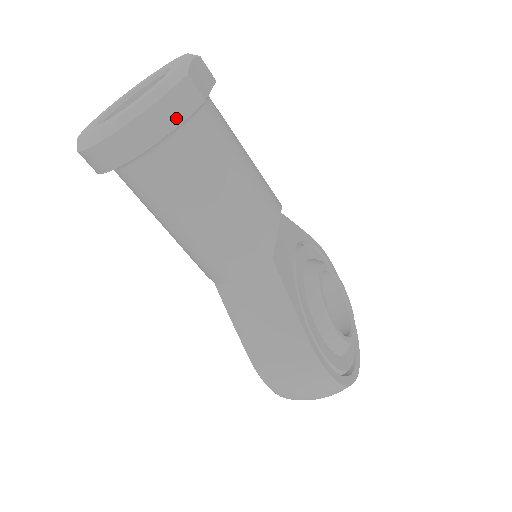
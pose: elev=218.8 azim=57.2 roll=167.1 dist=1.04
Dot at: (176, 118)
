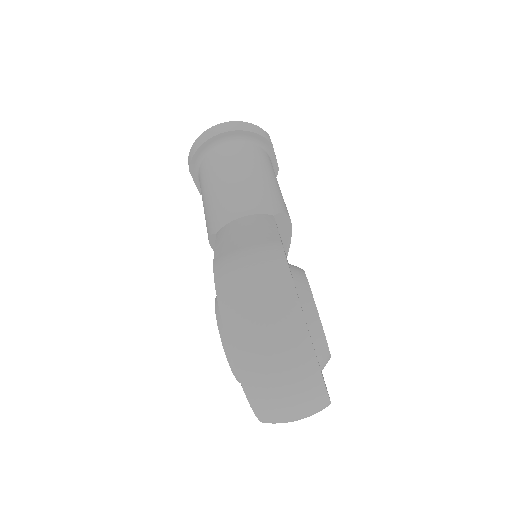
Dot at: (256, 131)
